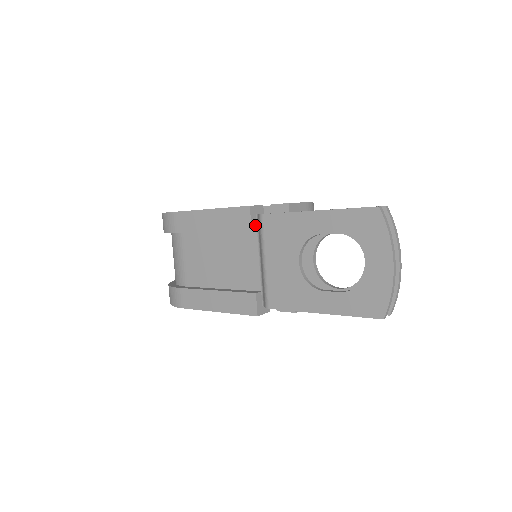
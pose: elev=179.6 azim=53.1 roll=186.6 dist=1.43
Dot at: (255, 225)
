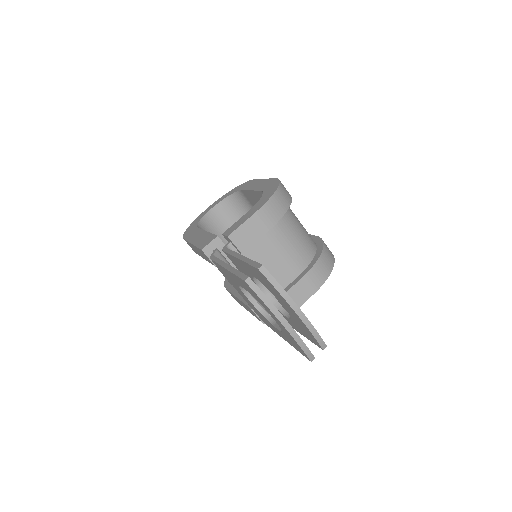
Dot at: occluded
